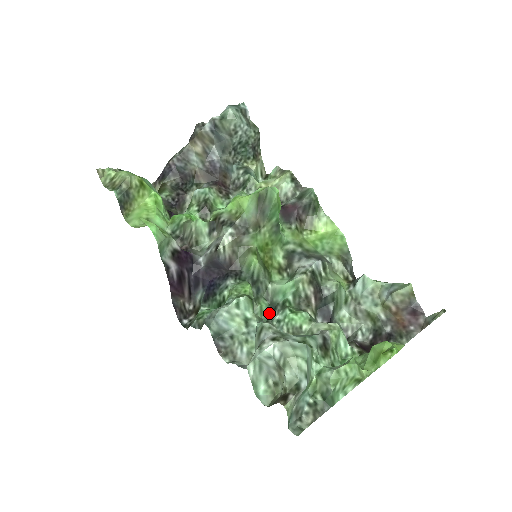
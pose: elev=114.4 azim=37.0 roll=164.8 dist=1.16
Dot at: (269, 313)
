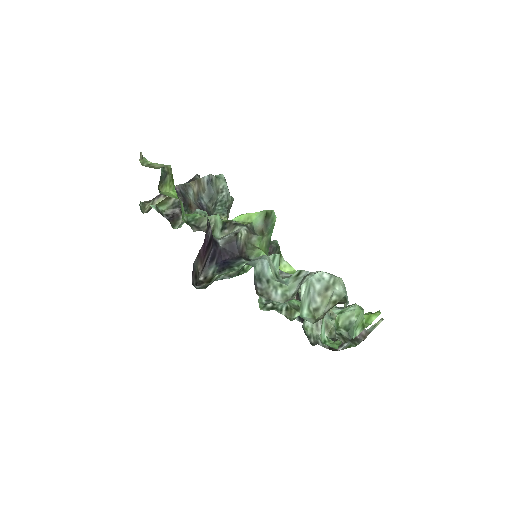
Dot at: (265, 300)
